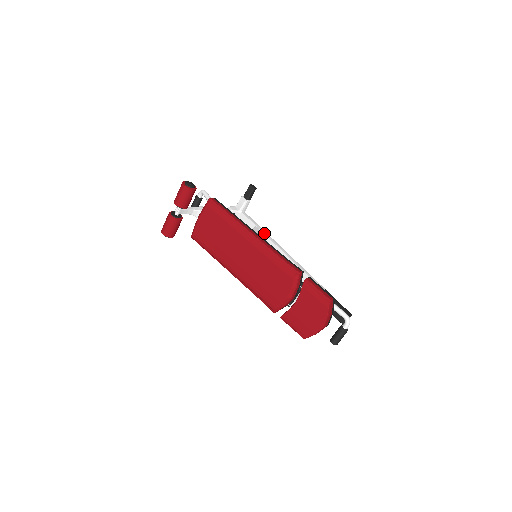
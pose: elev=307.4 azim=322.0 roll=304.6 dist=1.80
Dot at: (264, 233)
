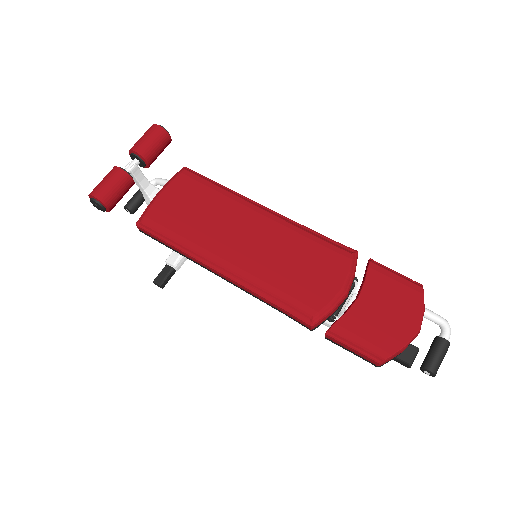
Dot at: occluded
